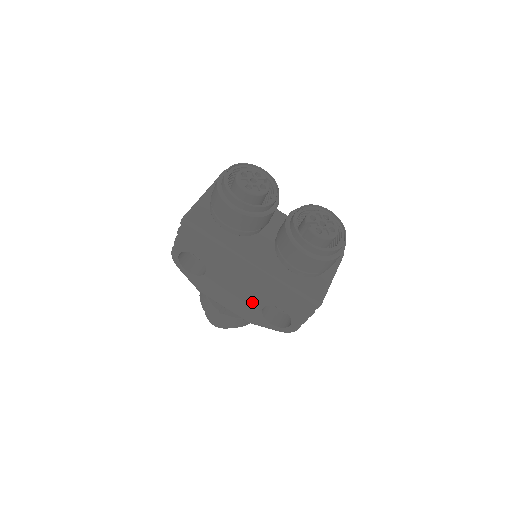
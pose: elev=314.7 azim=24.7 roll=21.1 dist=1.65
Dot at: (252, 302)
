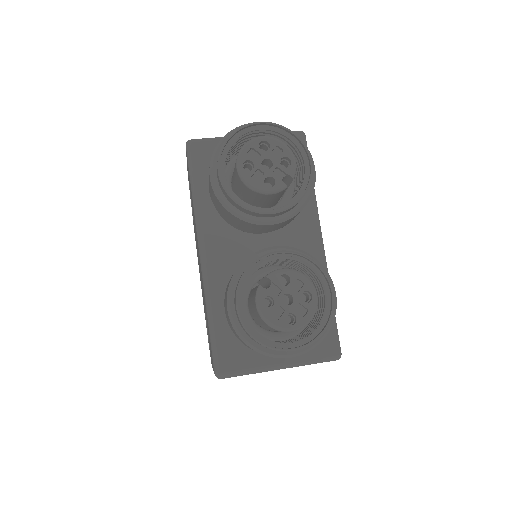
Dot at: occluded
